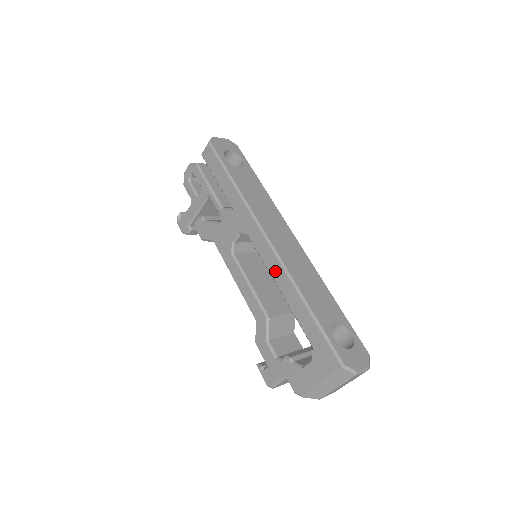
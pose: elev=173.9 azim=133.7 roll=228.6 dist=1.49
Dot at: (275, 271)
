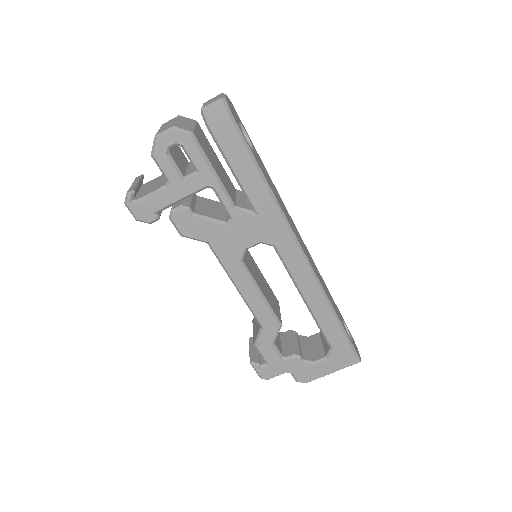
Dot at: (307, 287)
